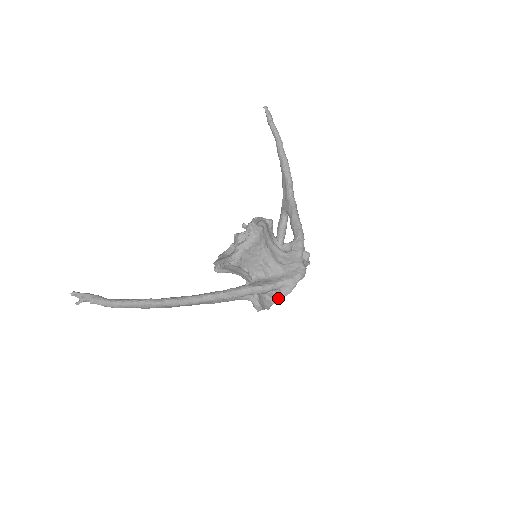
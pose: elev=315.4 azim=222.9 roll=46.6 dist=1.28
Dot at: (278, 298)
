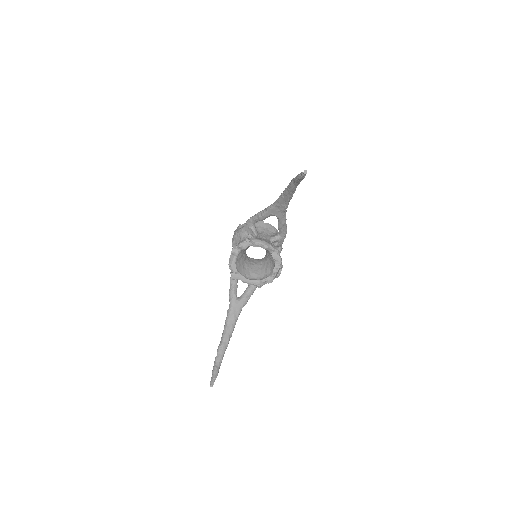
Dot at: occluded
